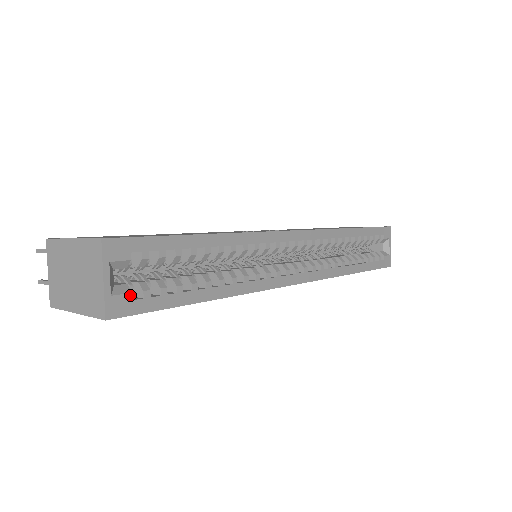
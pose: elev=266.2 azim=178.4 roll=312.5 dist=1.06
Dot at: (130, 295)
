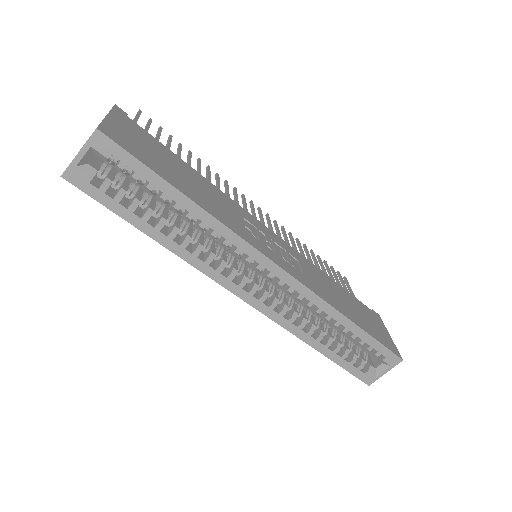
Dot at: (90, 178)
